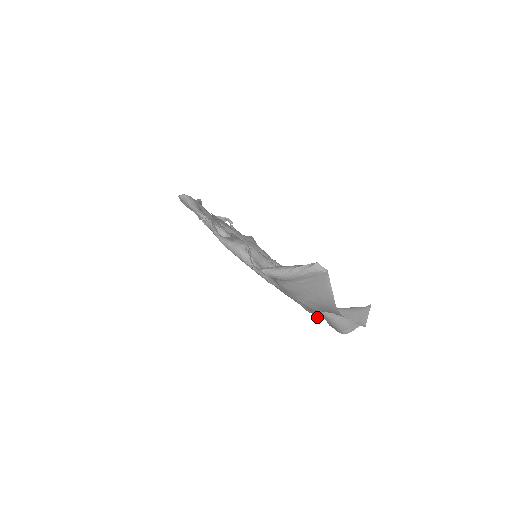
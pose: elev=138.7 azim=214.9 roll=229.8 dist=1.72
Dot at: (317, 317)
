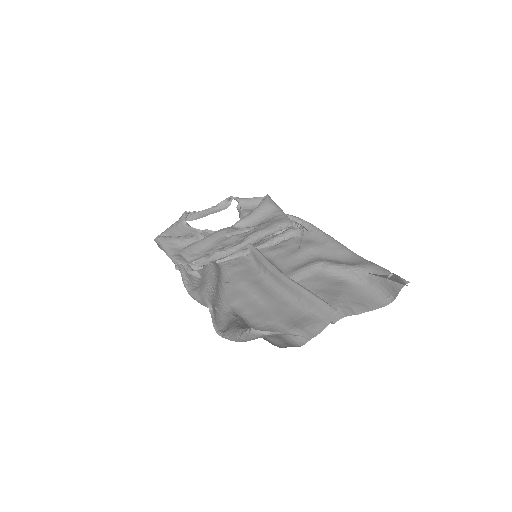
Dot at: (332, 321)
